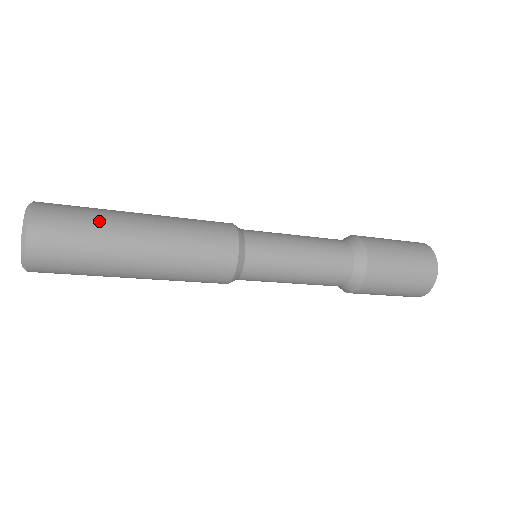
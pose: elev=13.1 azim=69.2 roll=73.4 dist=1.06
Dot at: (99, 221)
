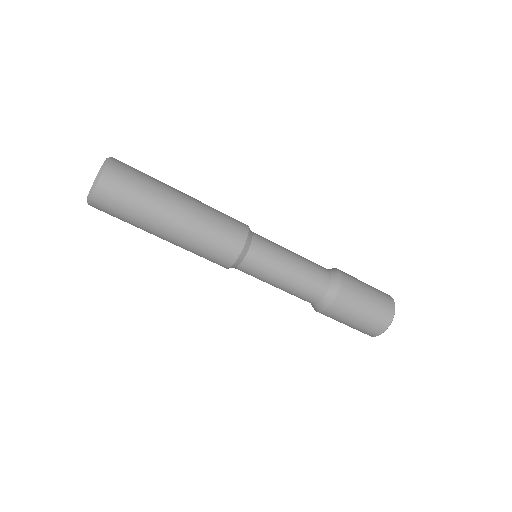
Dot at: (152, 188)
